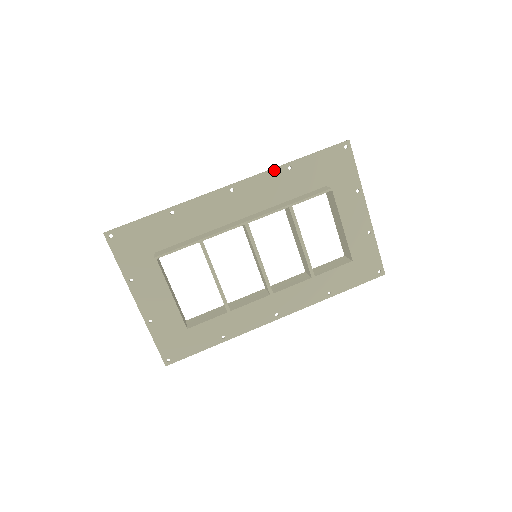
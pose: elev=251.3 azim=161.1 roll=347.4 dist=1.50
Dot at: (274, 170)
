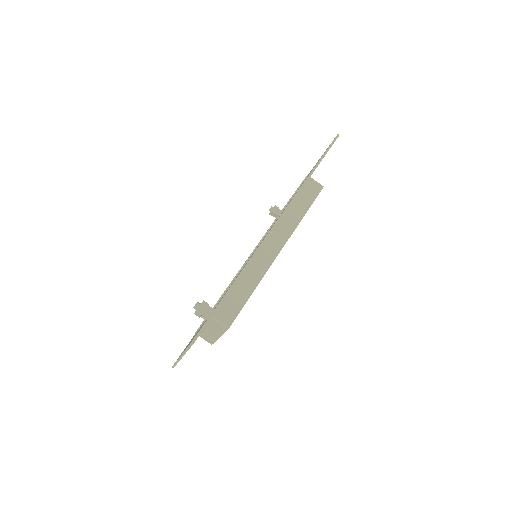
Dot at: occluded
